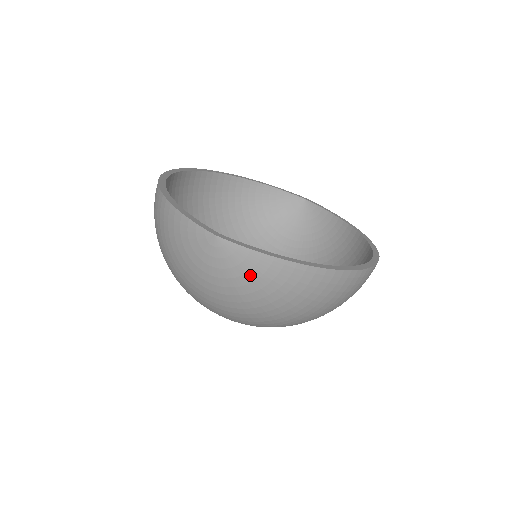
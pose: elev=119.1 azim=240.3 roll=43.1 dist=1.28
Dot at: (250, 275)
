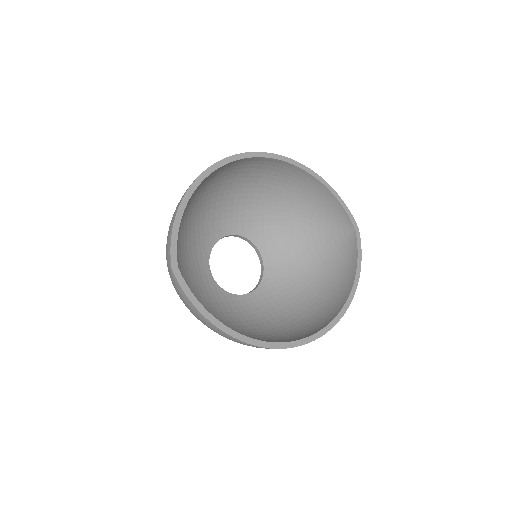
Dot at: (184, 301)
